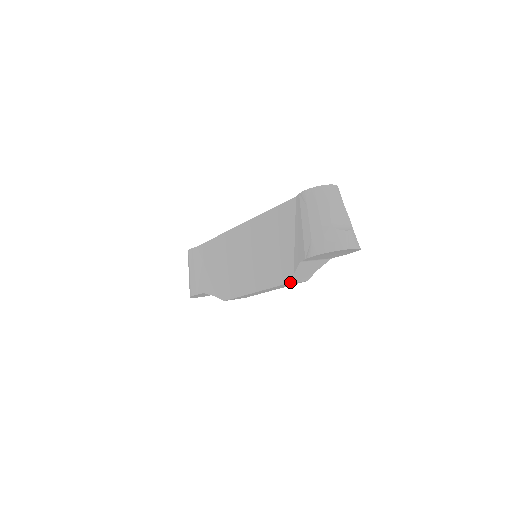
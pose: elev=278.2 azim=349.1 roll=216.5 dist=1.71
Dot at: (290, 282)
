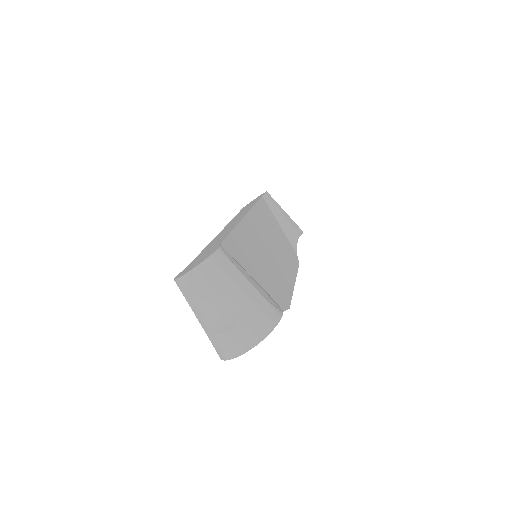
Dot at: occluded
